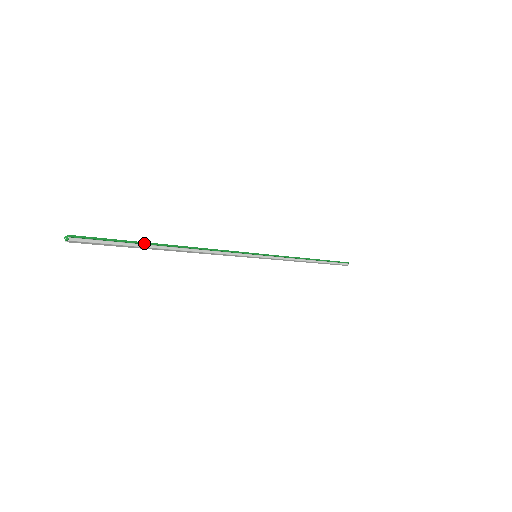
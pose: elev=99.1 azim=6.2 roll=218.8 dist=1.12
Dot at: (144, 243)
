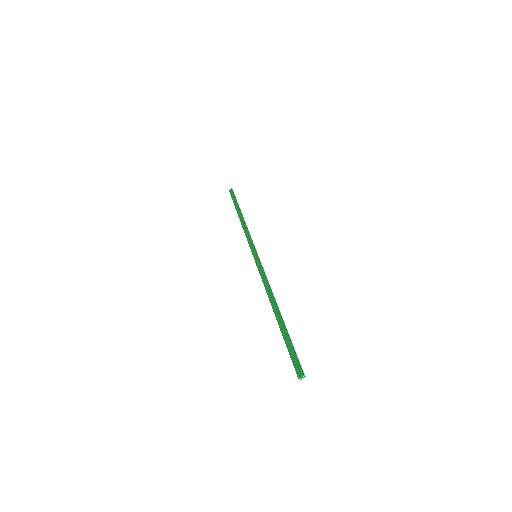
Dot at: (286, 329)
